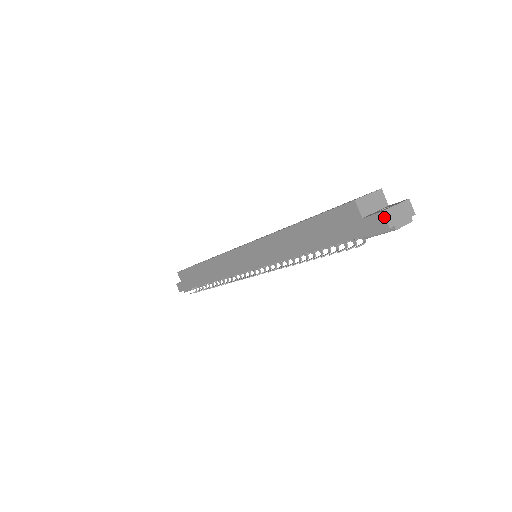
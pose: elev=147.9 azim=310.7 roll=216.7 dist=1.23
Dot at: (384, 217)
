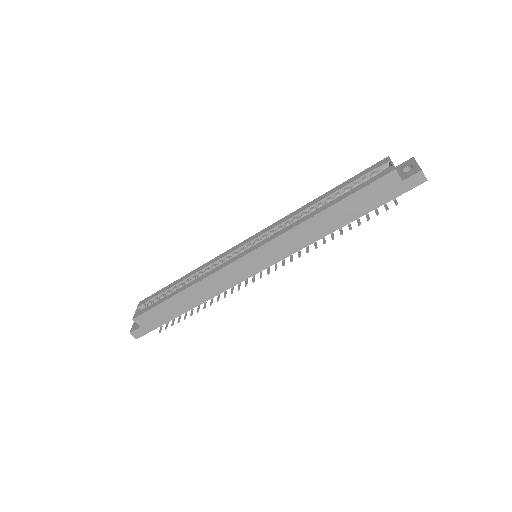
Dot at: (423, 174)
